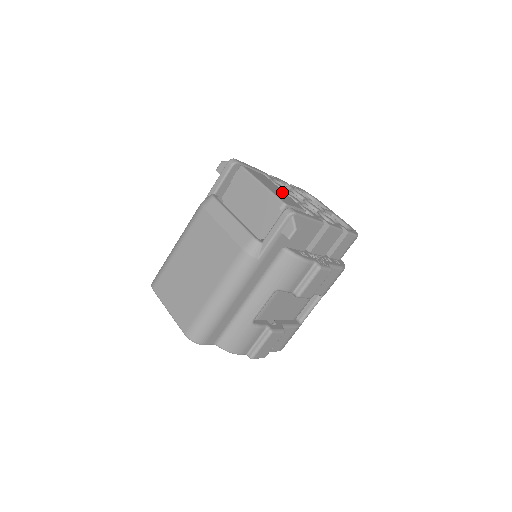
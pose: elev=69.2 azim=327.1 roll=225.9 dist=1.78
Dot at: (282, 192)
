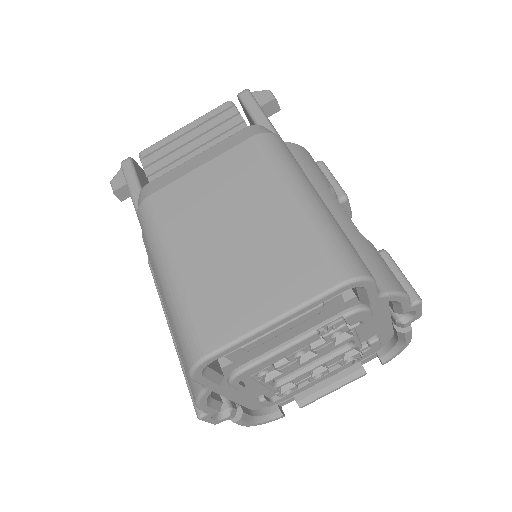
Dot at: occluded
